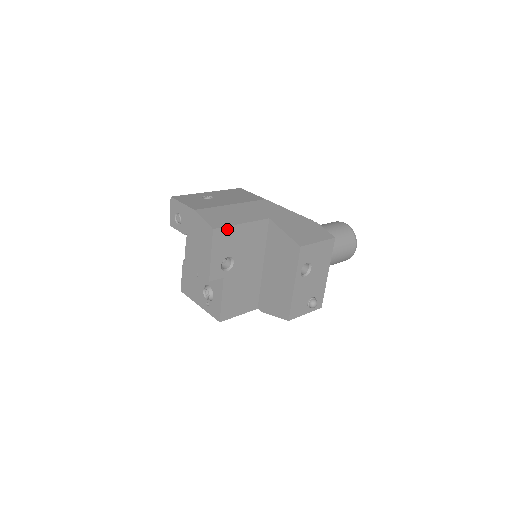
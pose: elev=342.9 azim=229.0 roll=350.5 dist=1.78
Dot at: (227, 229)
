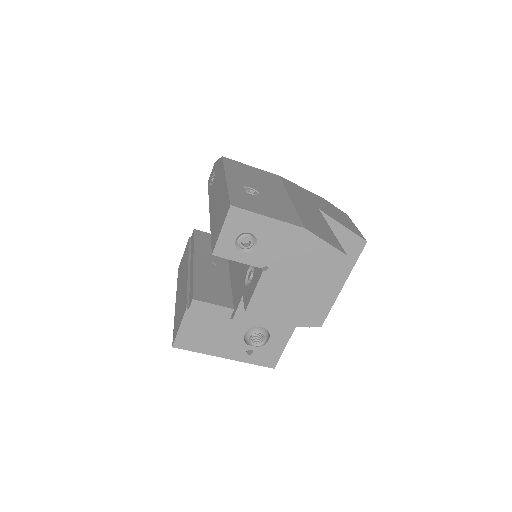
Dot at: occluded
